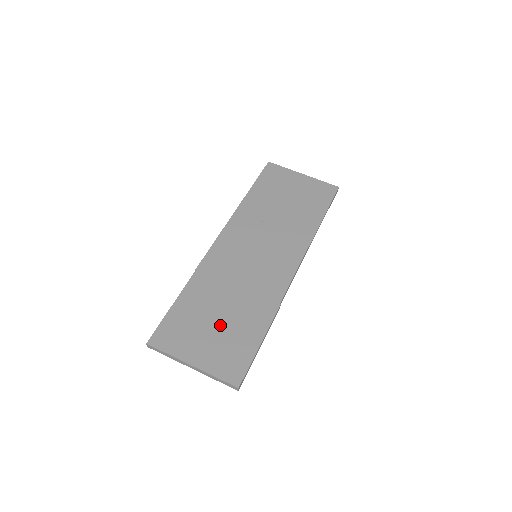
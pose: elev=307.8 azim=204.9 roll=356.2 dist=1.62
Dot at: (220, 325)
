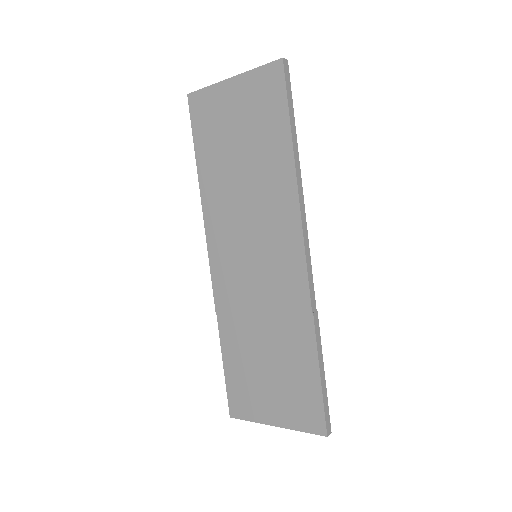
Dot at: (272, 371)
